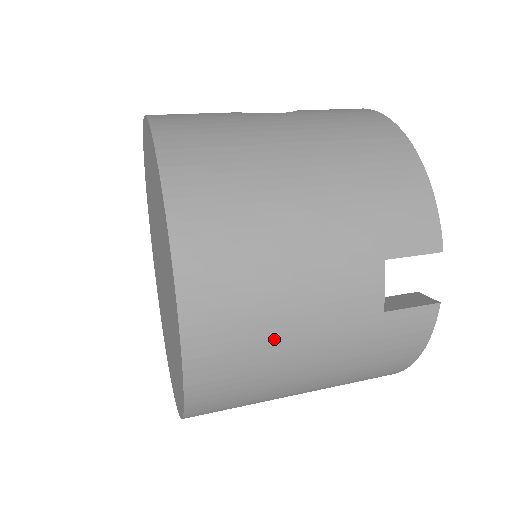
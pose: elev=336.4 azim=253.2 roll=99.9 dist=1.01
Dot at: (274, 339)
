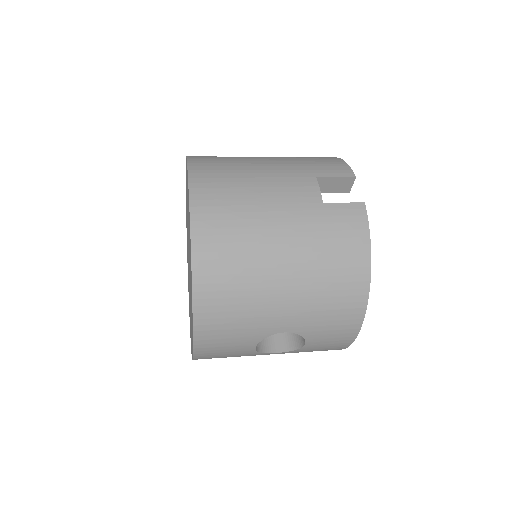
Dot at: (249, 209)
